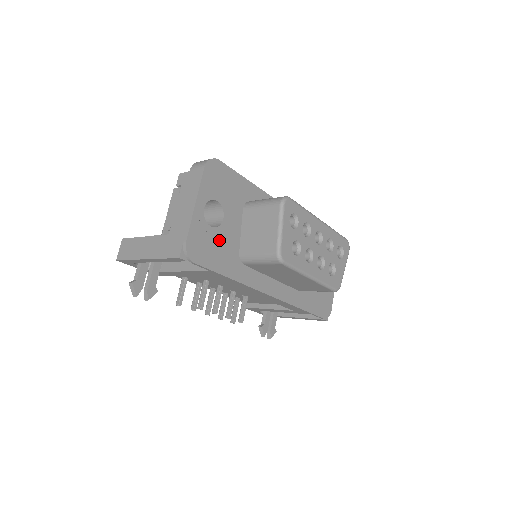
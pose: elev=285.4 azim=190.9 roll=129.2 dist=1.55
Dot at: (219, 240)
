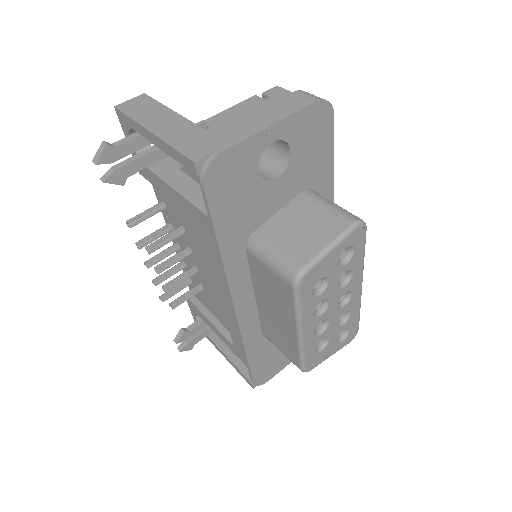
Dot at: (251, 194)
